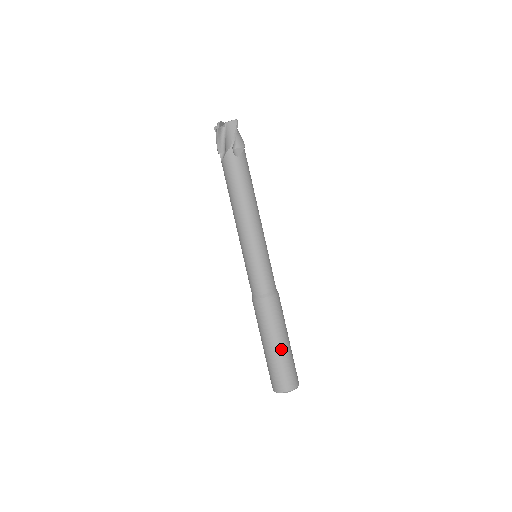
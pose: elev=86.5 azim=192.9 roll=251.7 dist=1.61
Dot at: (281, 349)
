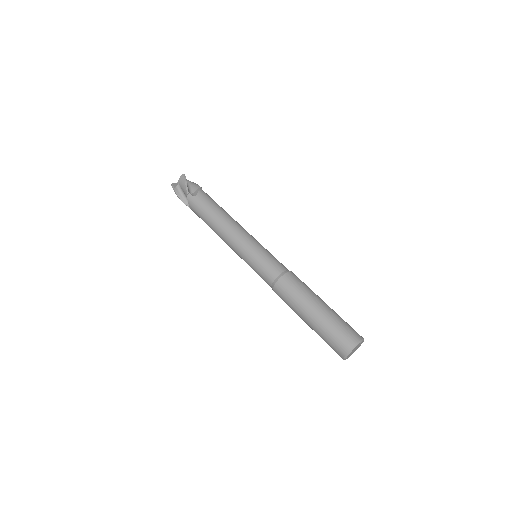
Dot at: occluded
